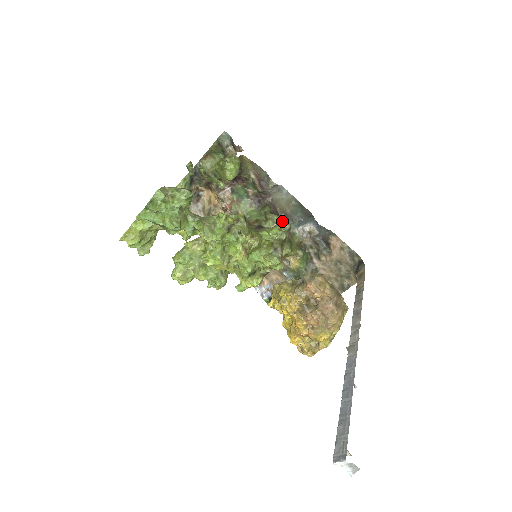
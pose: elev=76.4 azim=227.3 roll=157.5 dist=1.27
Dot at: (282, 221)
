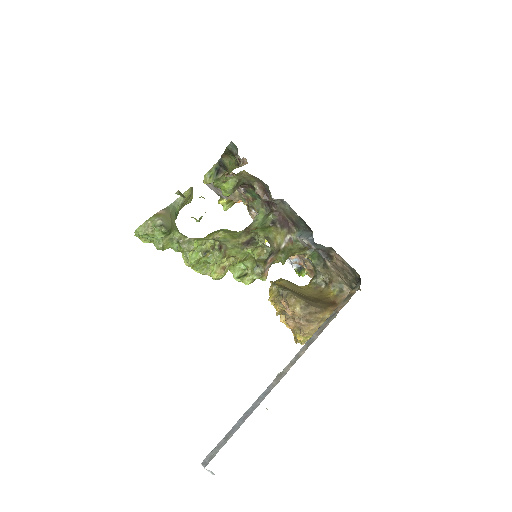
Dot at: (264, 244)
